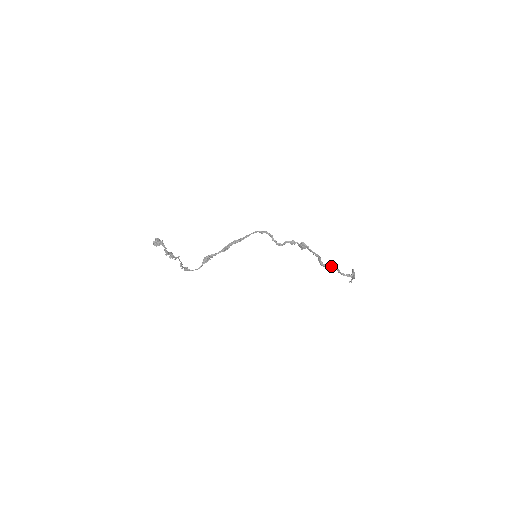
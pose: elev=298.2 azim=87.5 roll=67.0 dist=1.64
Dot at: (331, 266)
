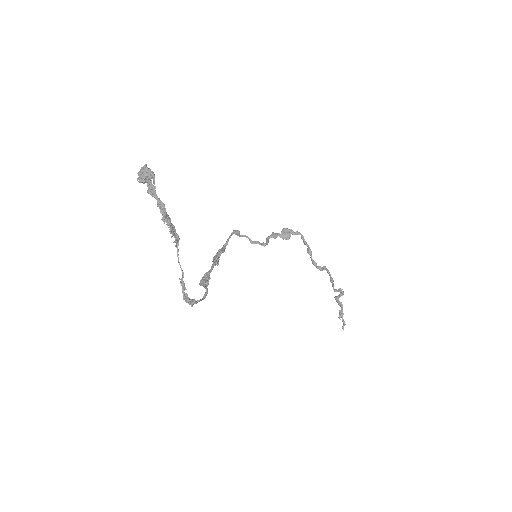
Dot at: (323, 266)
